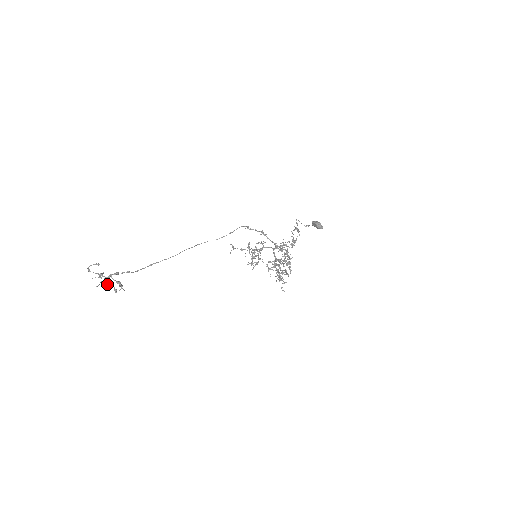
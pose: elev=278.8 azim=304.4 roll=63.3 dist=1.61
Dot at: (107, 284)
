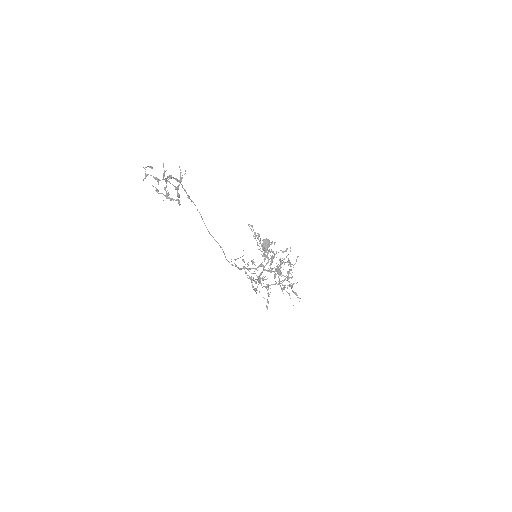
Dot at: (168, 193)
